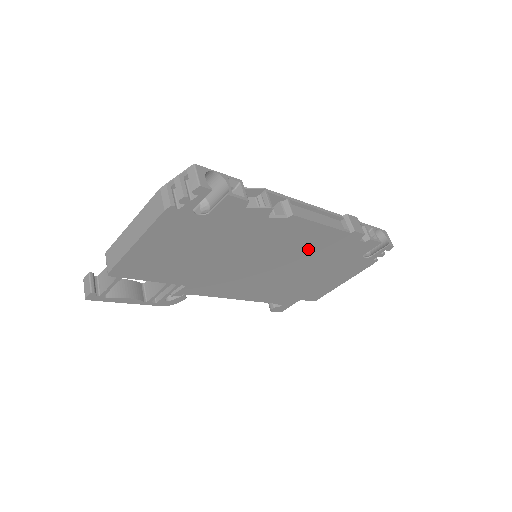
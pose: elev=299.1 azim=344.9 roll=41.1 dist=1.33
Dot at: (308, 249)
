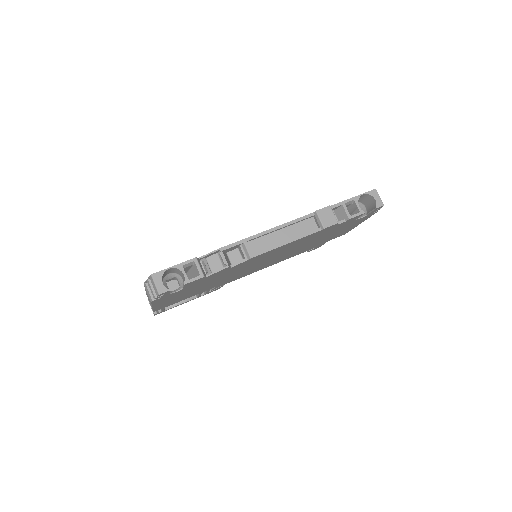
Dot at: (292, 246)
